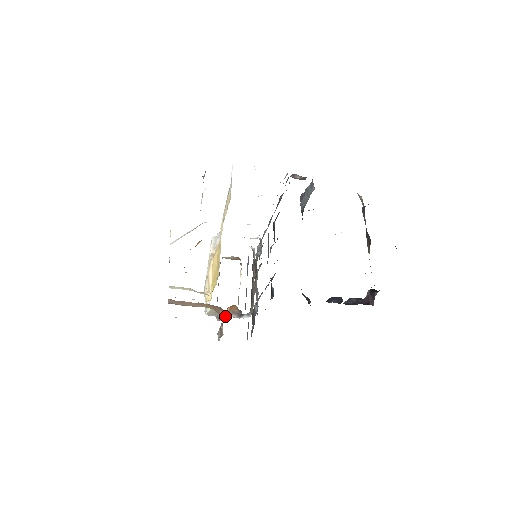
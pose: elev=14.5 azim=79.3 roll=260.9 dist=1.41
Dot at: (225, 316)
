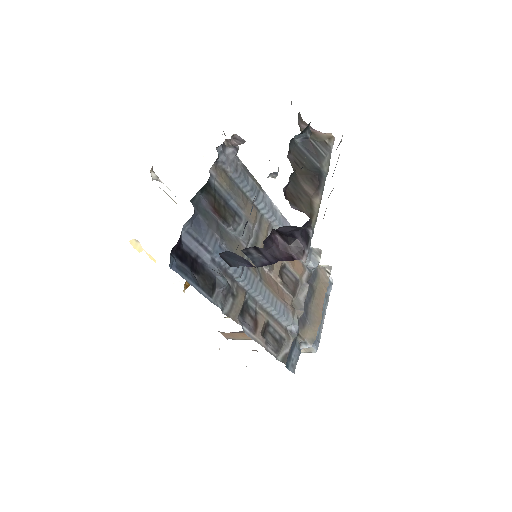
Dot at: occluded
